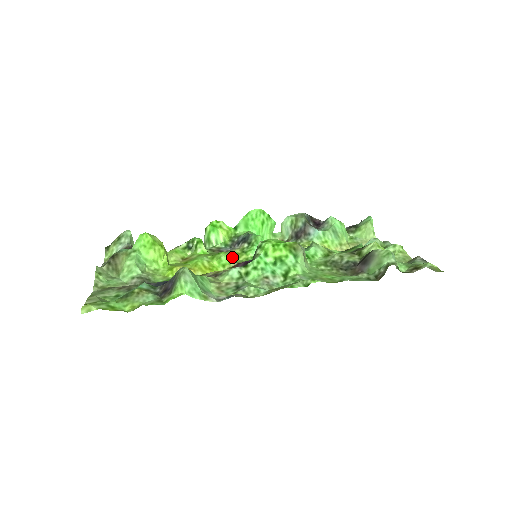
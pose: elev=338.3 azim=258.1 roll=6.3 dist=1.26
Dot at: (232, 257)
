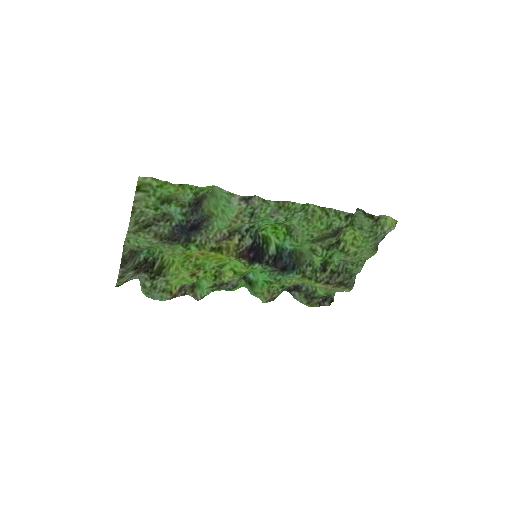
Dot at: (235, 264)
